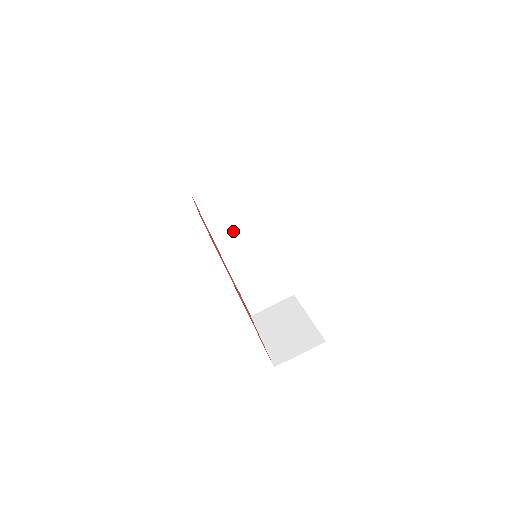
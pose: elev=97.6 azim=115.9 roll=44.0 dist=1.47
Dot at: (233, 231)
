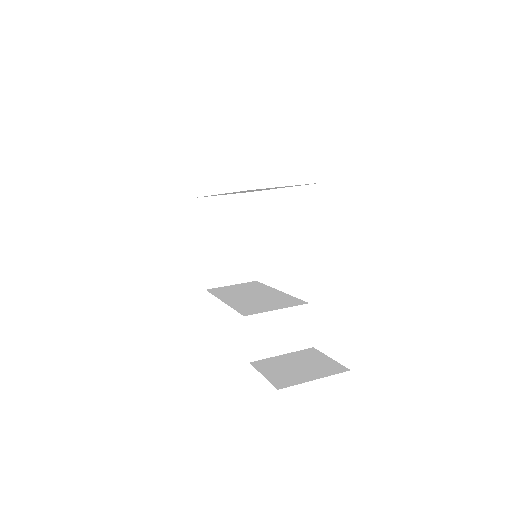
Dot at: (244, 296)
